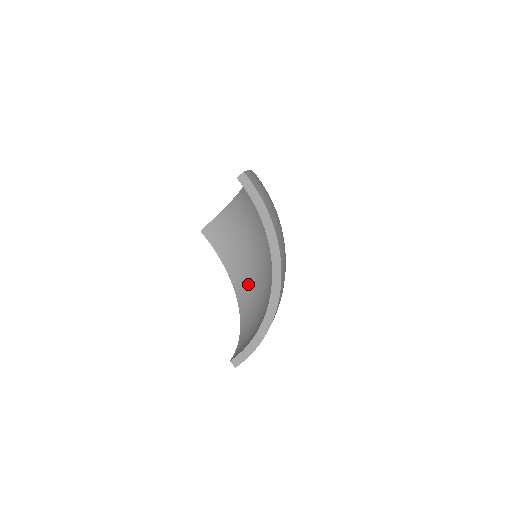
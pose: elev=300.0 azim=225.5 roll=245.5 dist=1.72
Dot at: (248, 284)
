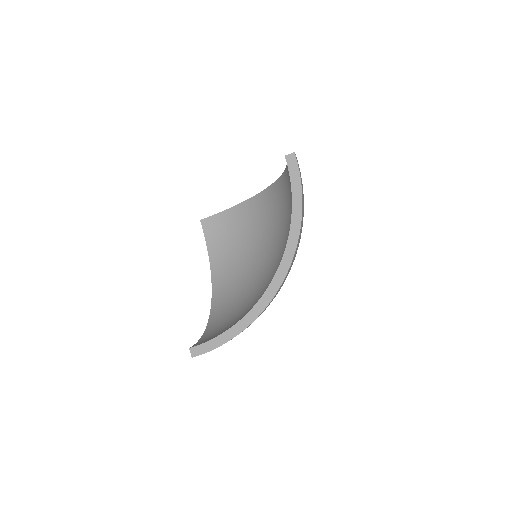
Dot at: (230, 287)
